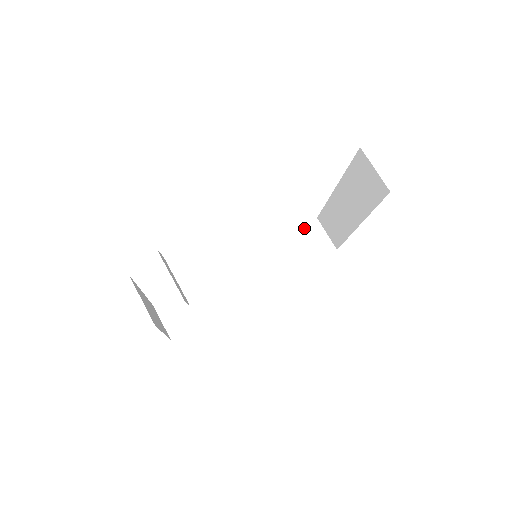
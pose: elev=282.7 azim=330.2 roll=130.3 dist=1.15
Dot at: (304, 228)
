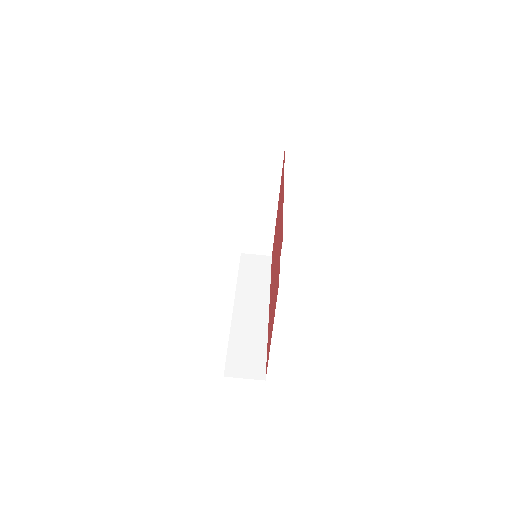
Dot at: (242, 262)
